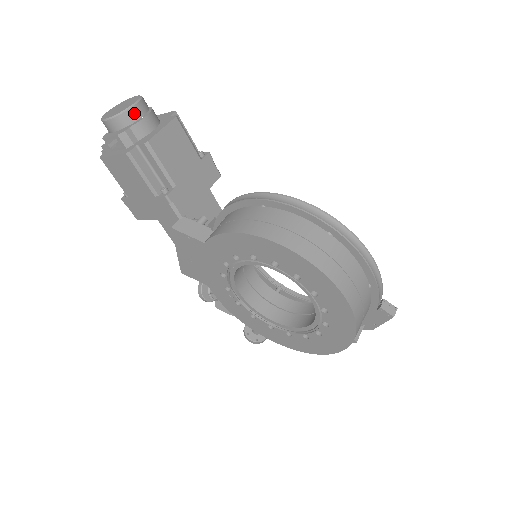
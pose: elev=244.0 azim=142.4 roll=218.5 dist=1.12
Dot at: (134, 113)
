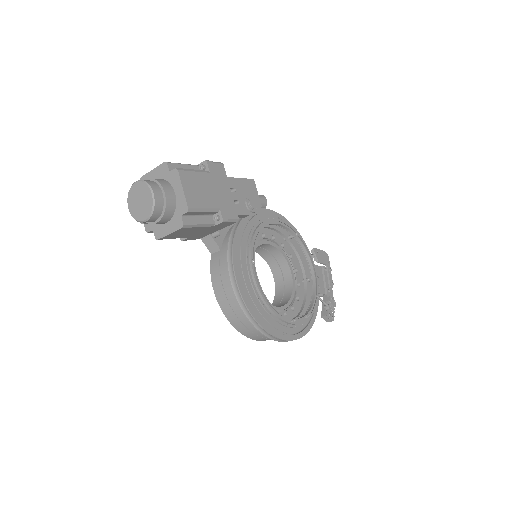
Dot at: occluded
